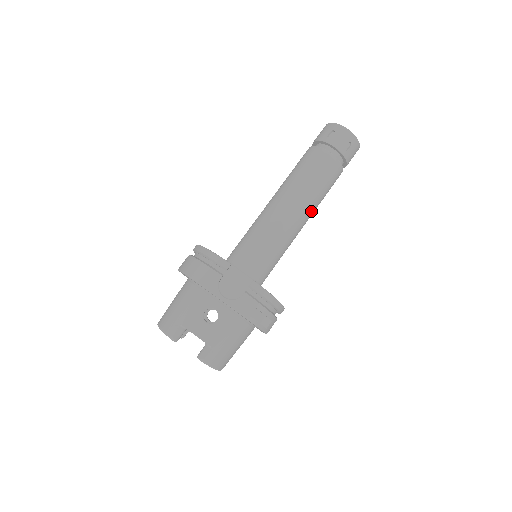
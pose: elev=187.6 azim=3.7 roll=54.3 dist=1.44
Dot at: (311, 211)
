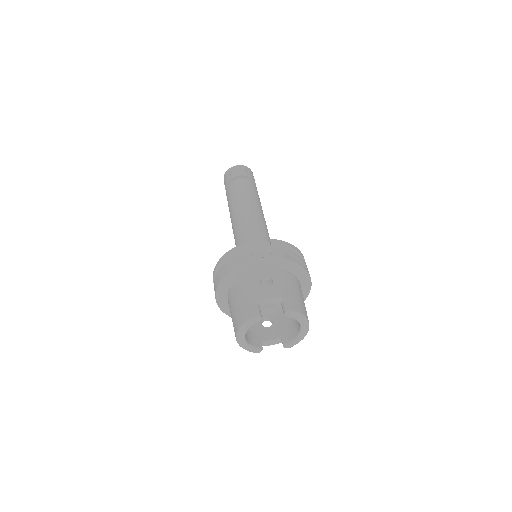
Dot at: (261, 211)
